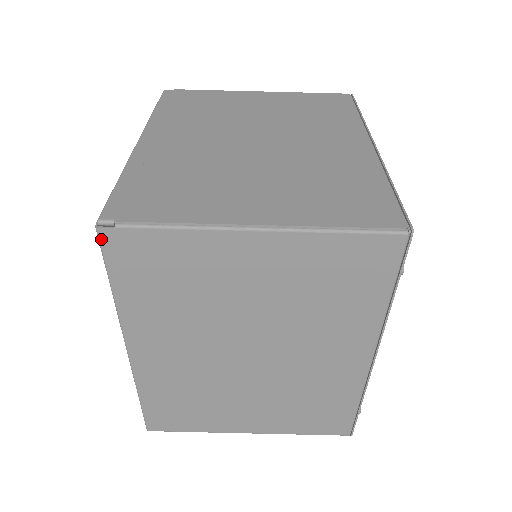
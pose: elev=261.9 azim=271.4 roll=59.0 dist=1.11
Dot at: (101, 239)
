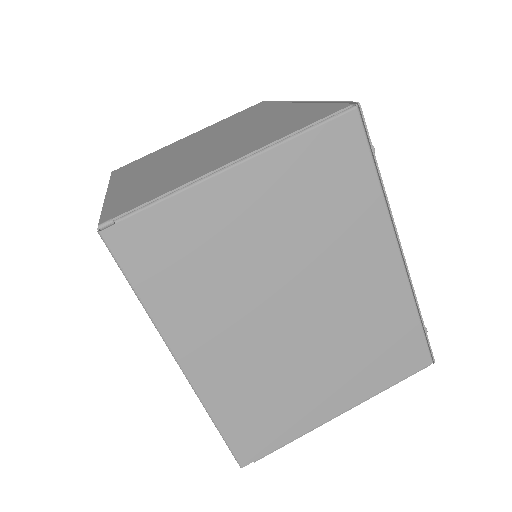
Dot at: (108, 243)
